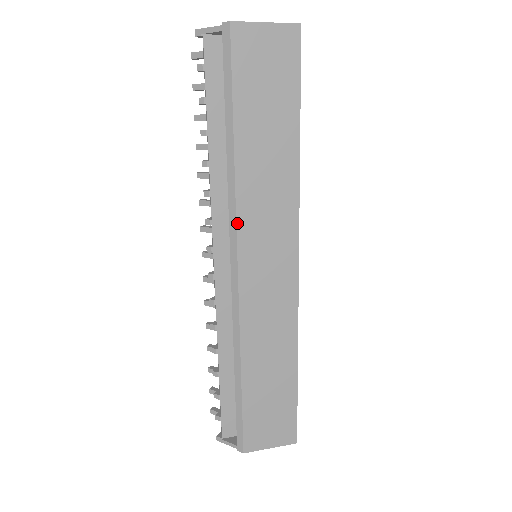
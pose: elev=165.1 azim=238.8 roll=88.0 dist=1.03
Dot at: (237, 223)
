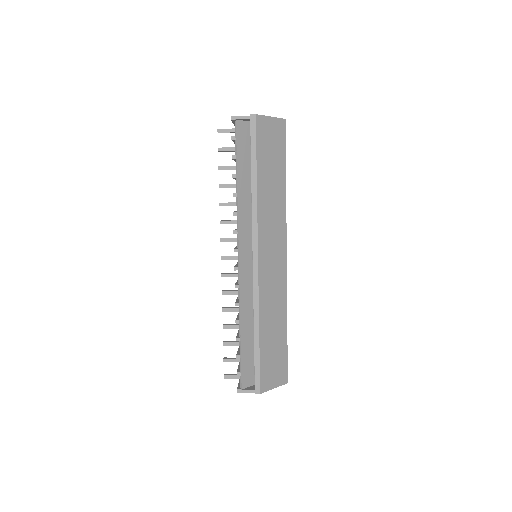
Dot at: (258, 230)
